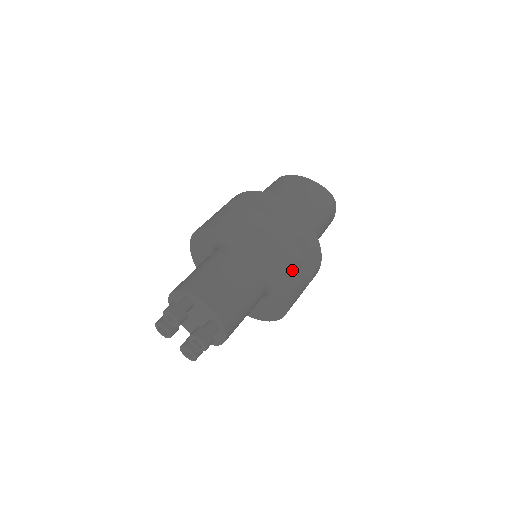
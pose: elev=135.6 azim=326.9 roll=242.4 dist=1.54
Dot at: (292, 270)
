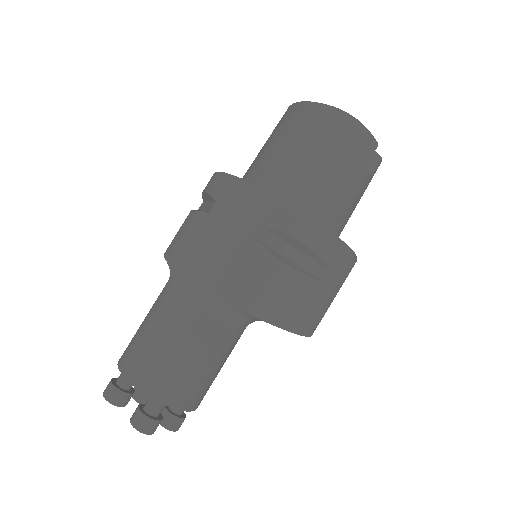
Dot at: (258, 285)
